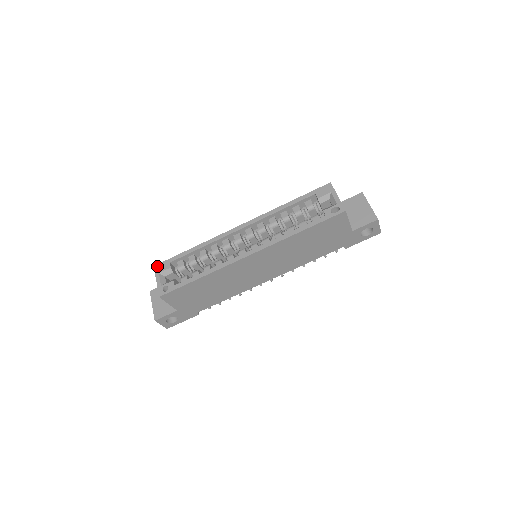
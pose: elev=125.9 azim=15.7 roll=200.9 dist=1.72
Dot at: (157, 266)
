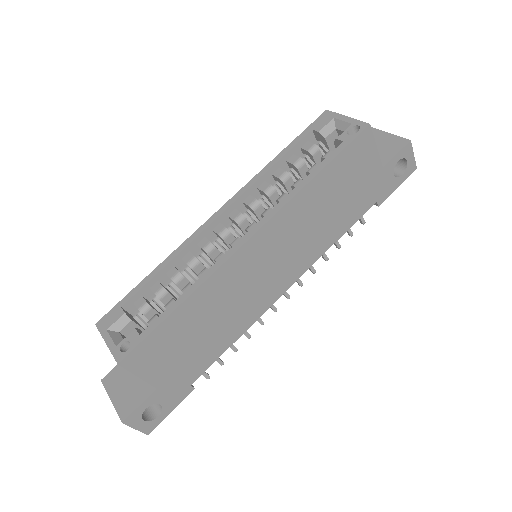
Dot at: (101, 321)
